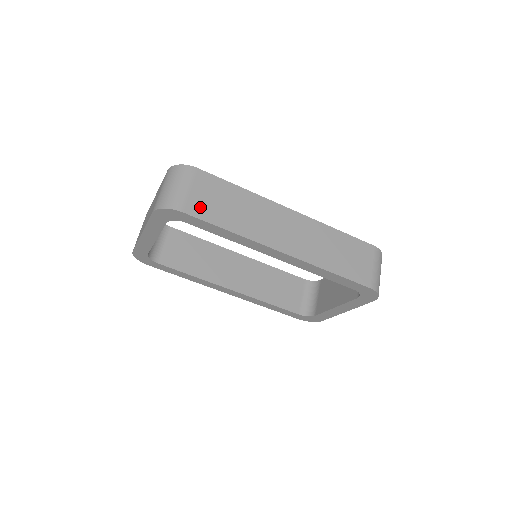
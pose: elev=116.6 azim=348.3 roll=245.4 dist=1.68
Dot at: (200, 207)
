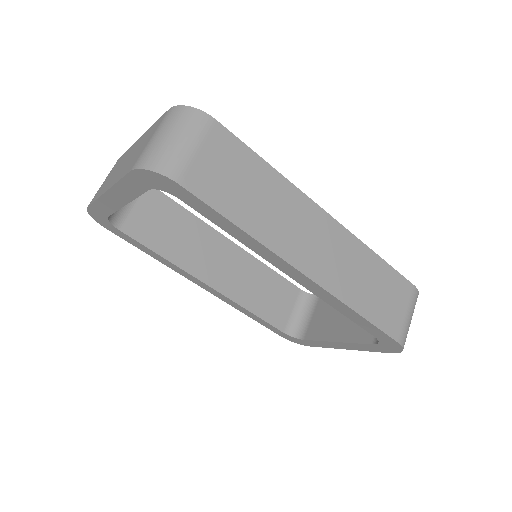
Dot at: (207, 182)
